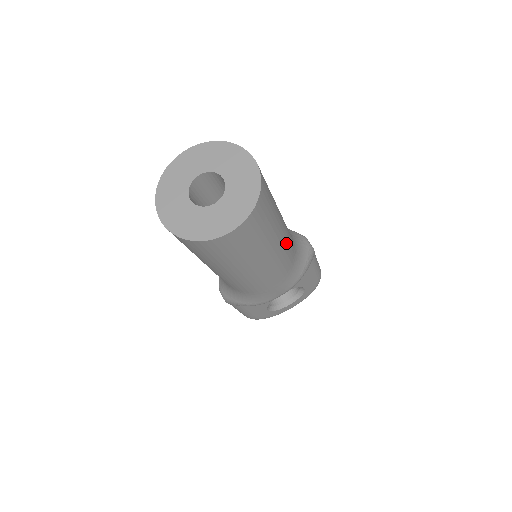
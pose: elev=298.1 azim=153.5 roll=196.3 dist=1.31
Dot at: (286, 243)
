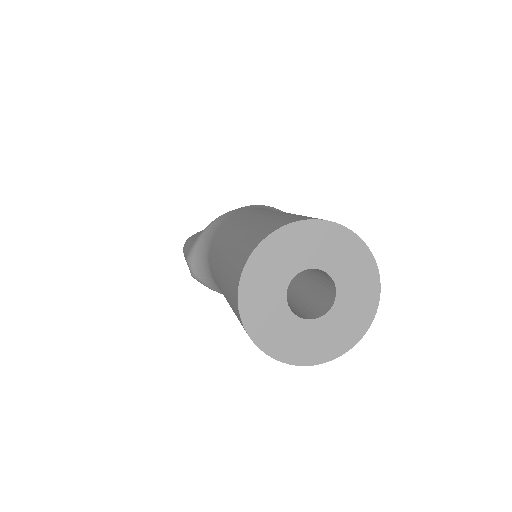
Dot at: occluded
